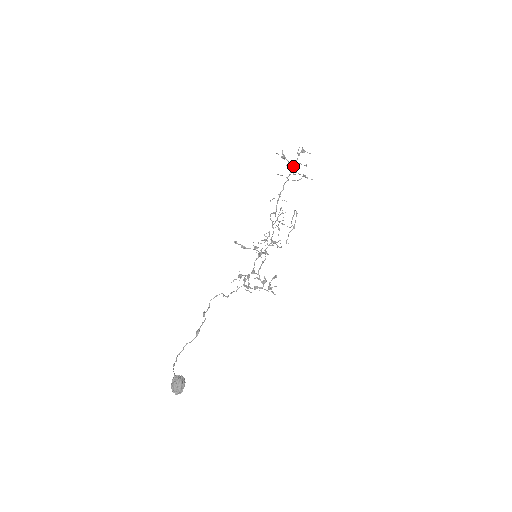
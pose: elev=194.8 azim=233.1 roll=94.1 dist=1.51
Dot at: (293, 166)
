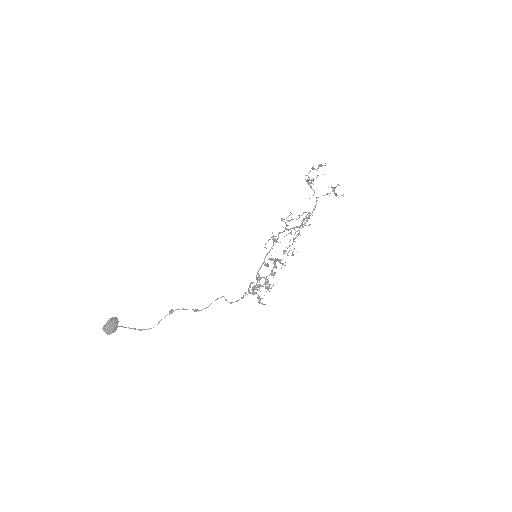
Dot at: occluded
